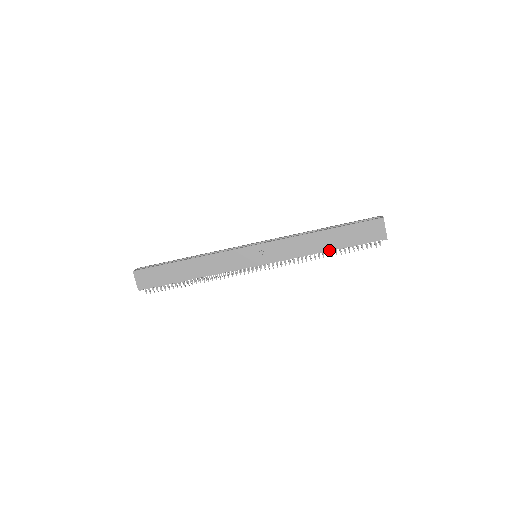
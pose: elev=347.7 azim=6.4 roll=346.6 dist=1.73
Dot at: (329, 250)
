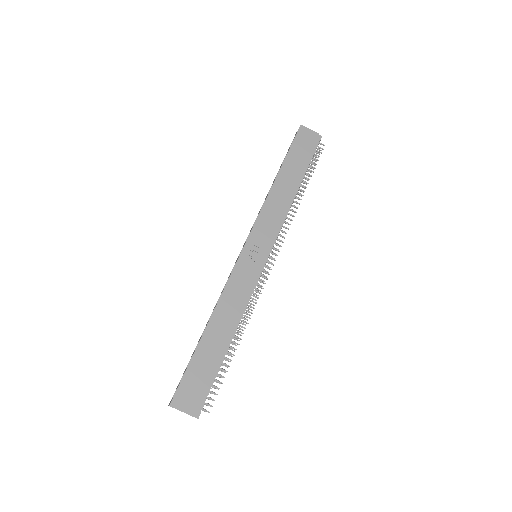
Dot at: (299, 185)
